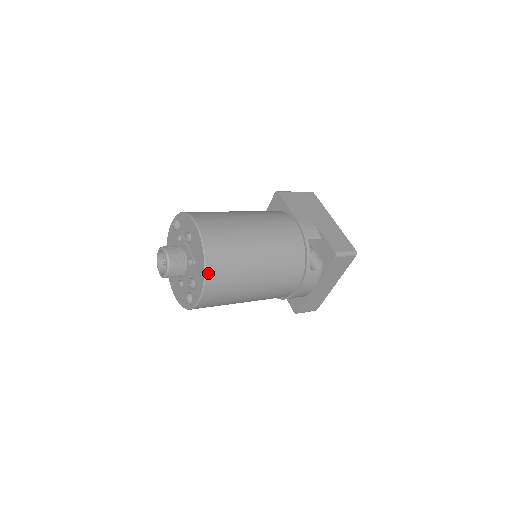
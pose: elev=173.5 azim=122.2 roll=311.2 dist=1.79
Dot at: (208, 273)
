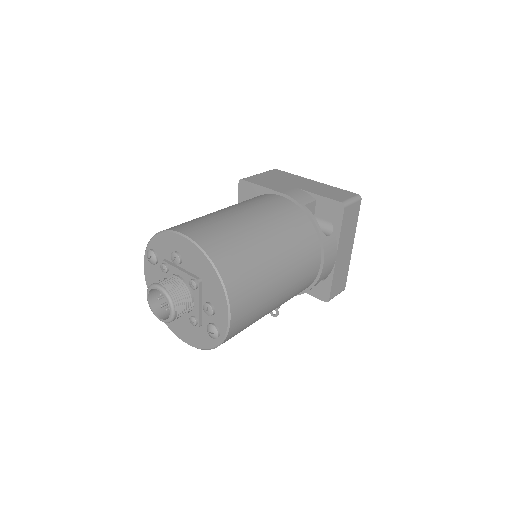
Dot at: (225, 280)
